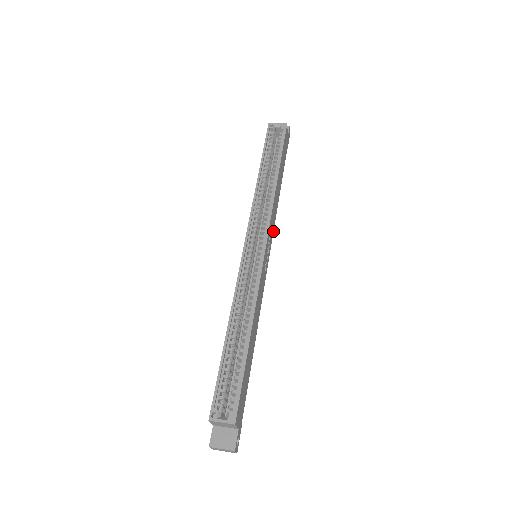
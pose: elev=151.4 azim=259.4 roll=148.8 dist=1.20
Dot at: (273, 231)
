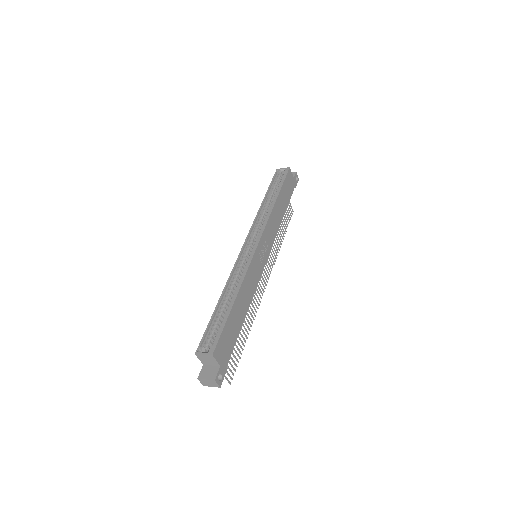
Dot at: occluded
